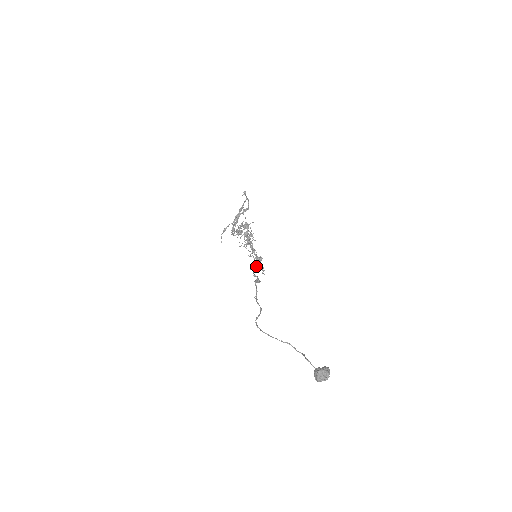
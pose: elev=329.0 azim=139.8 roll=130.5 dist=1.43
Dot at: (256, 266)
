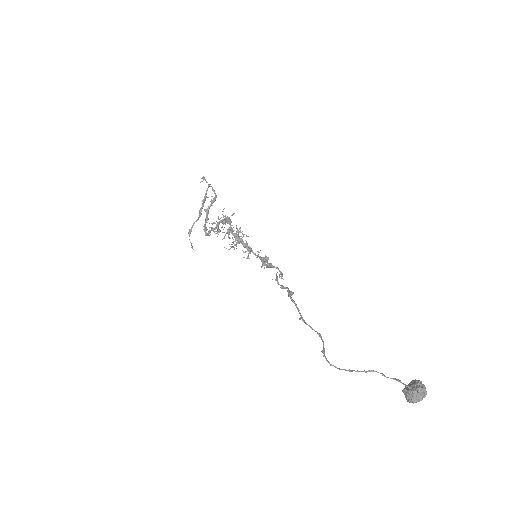
Dot at: occluded
